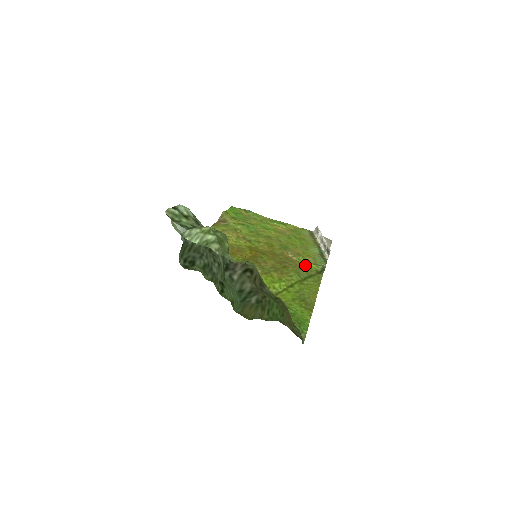
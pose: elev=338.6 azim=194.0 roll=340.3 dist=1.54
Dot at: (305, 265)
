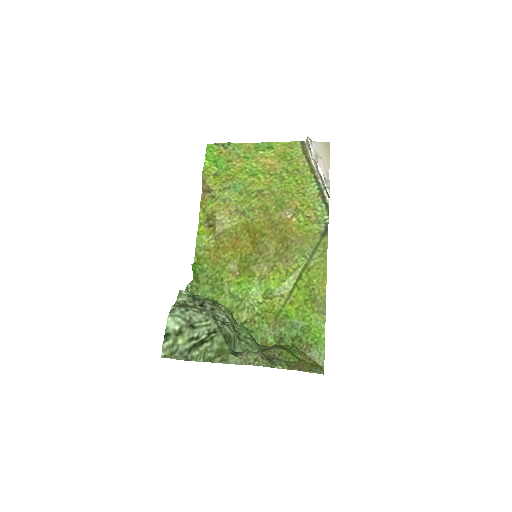
Dot at: (307, 229)
